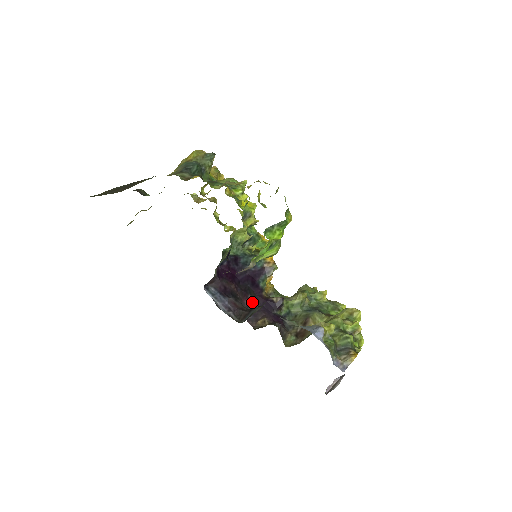
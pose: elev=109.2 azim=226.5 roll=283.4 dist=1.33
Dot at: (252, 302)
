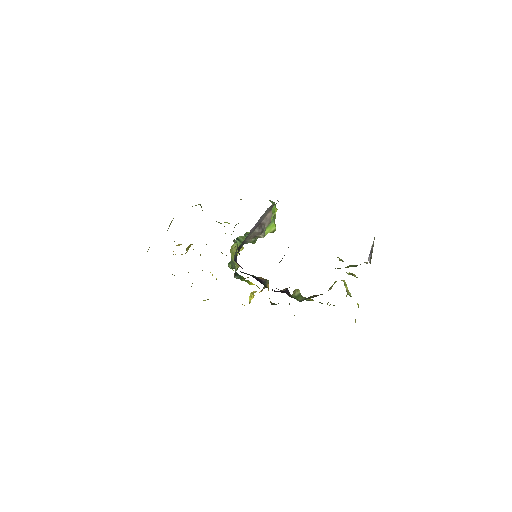
Dot at: occluded
